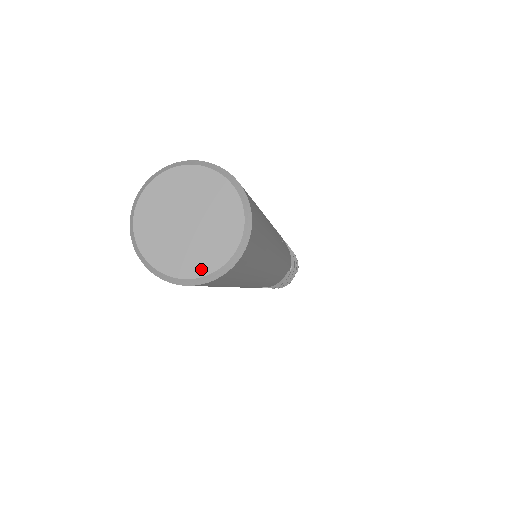
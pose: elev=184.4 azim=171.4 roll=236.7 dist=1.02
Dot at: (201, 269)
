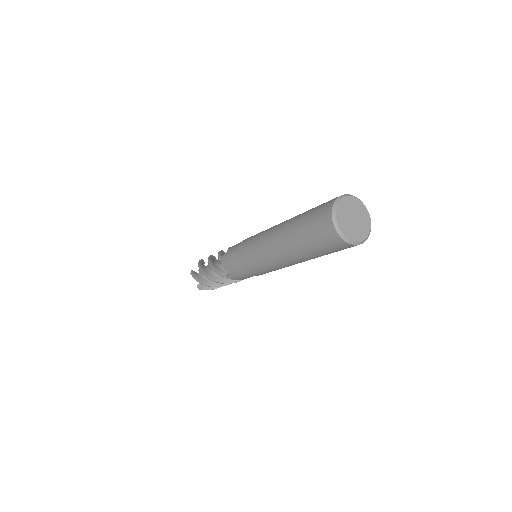
Dot at: (367, 232)
